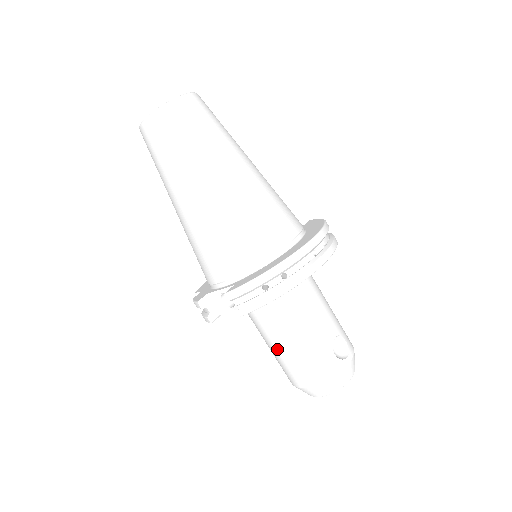
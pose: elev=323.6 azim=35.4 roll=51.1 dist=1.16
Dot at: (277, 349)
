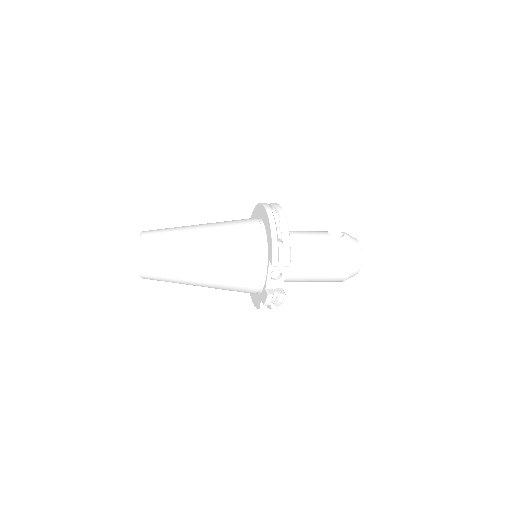
Dot at: (320, 270)
